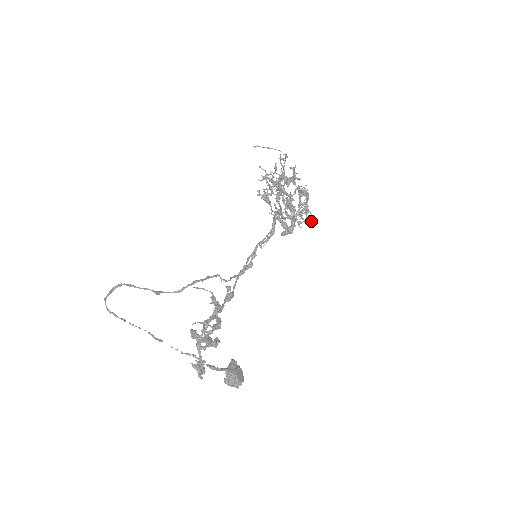
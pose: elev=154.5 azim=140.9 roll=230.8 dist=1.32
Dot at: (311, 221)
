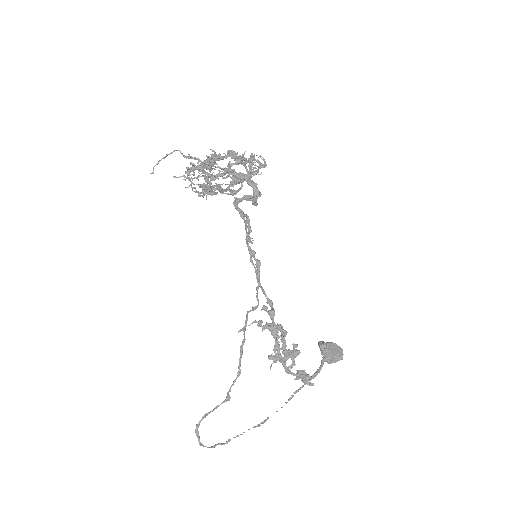
Dot at: (265, 164)
